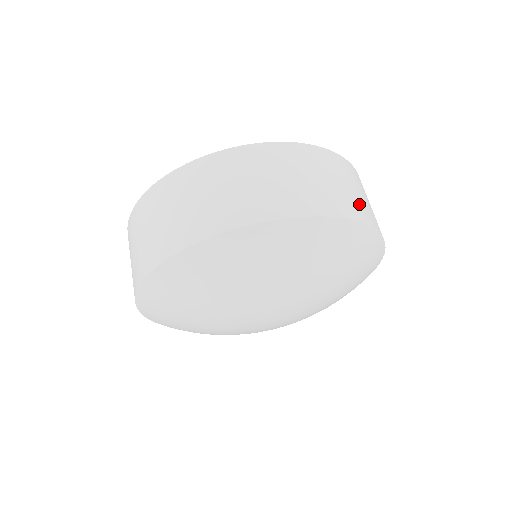
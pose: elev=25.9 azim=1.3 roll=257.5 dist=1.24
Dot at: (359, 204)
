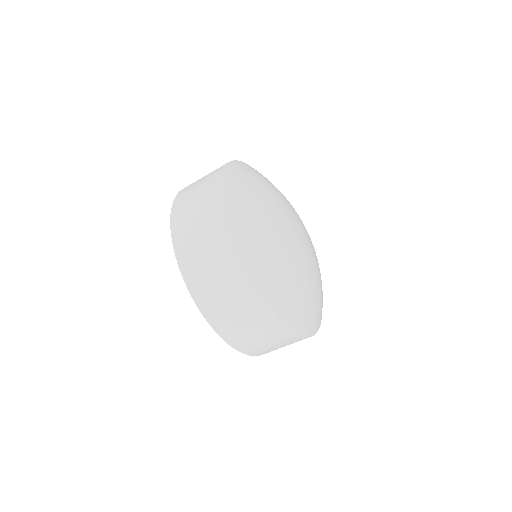
Dot at: occluded
